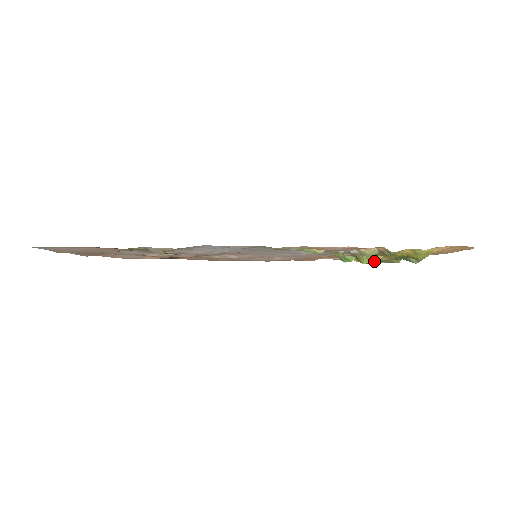
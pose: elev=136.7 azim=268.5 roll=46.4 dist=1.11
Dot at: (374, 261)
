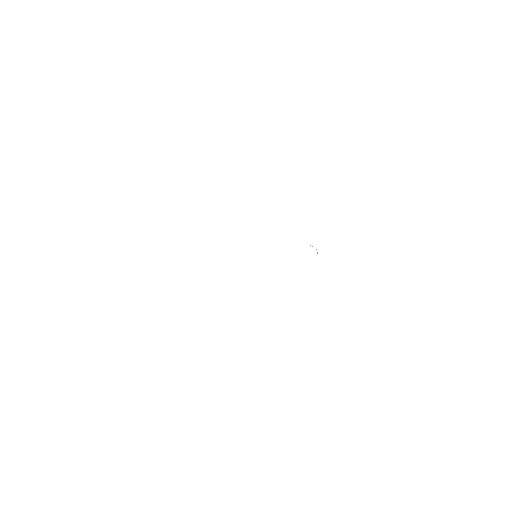
Dot at: occluded
